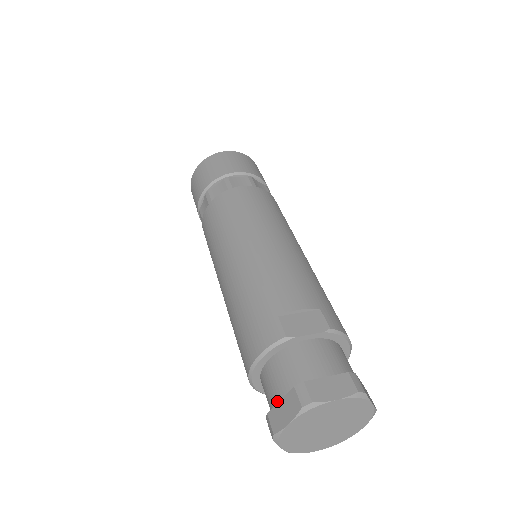
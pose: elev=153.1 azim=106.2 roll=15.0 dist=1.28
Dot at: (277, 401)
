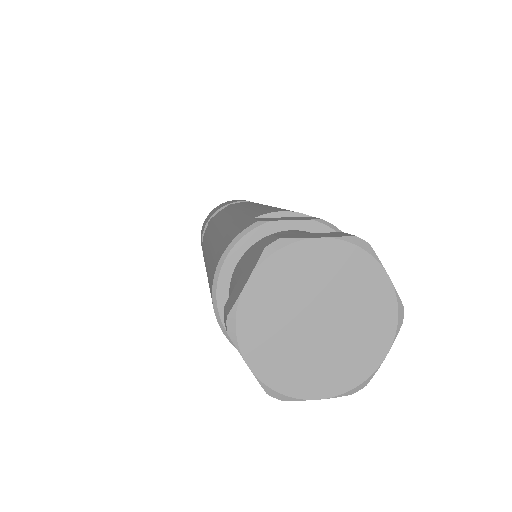
Dot at: occluded
